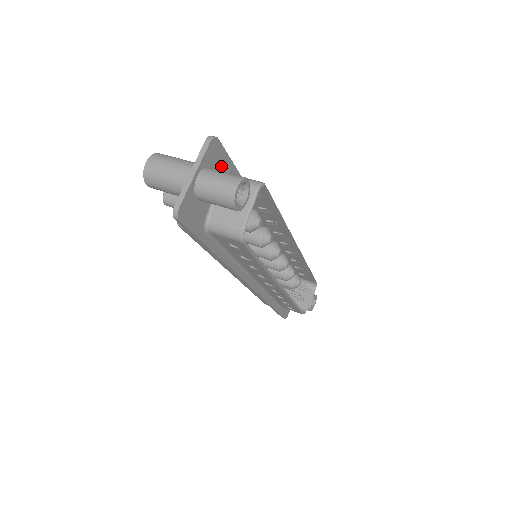
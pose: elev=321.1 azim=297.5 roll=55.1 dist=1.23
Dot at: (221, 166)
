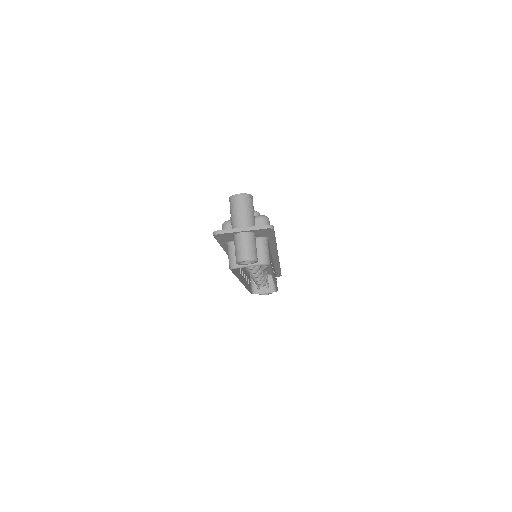
Dot at: (265, 235)
